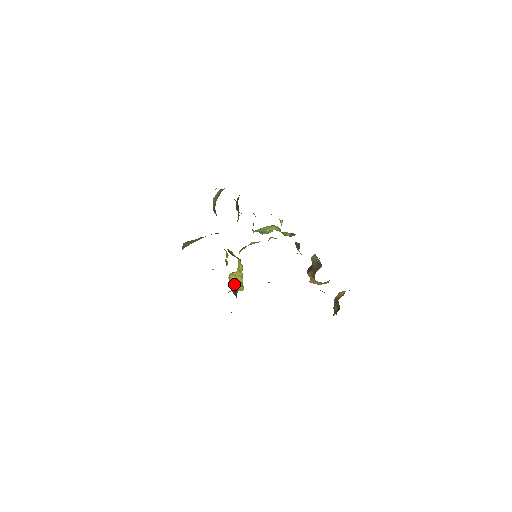
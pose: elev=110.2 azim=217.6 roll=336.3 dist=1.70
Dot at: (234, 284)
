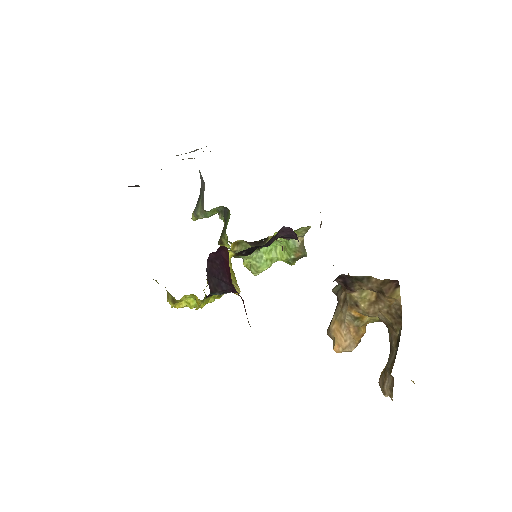
Dot at: occluded
